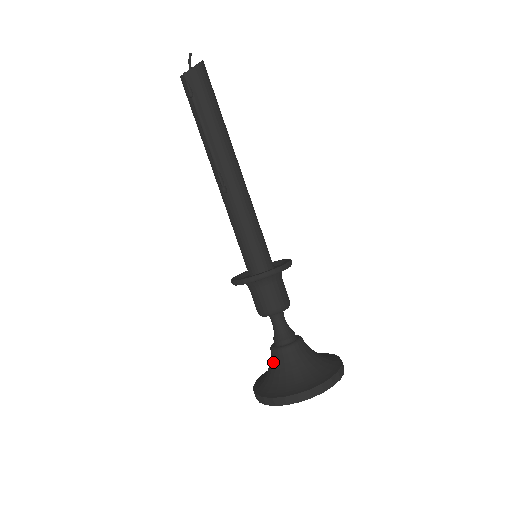
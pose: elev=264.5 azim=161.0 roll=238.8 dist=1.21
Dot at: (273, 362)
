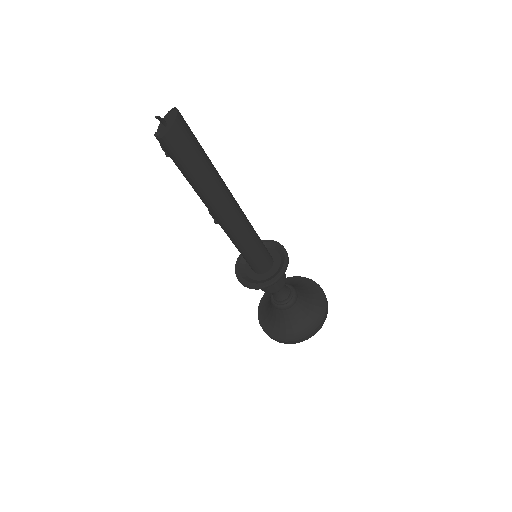
Dot at: occluded
